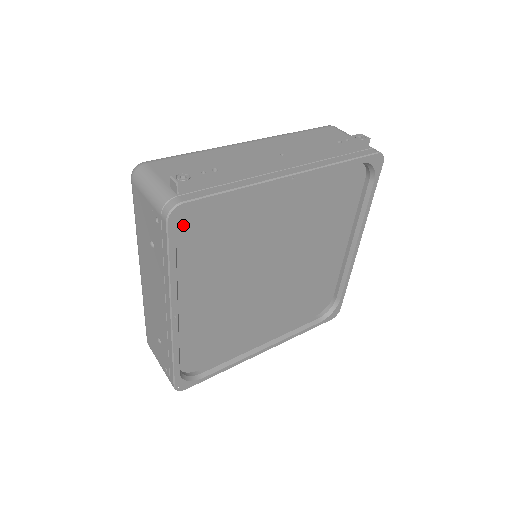
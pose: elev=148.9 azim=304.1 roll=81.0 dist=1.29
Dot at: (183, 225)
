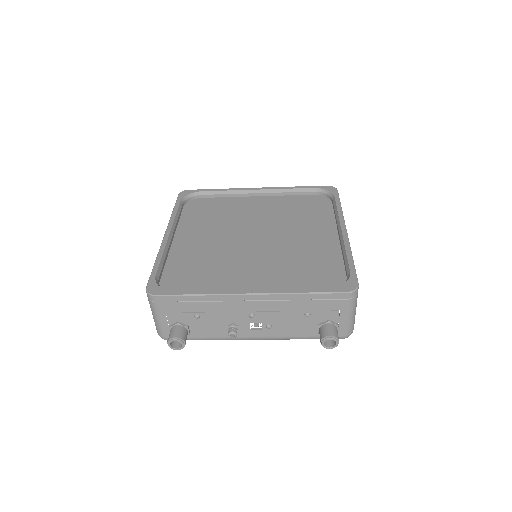
Dot at: (190, 205)
